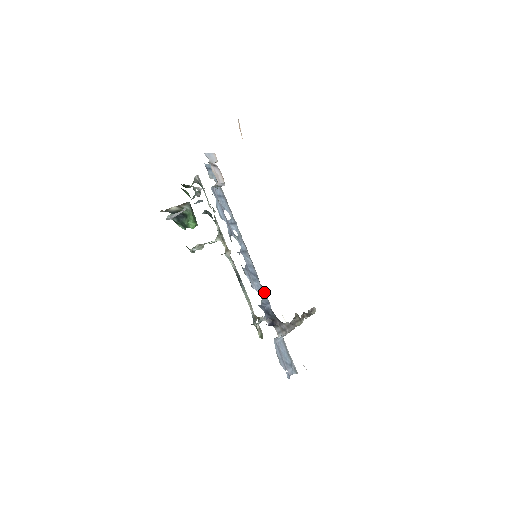
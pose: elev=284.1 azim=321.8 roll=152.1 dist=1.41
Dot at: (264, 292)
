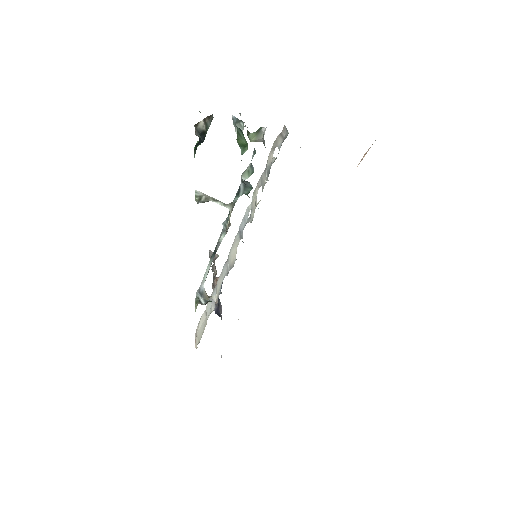
Dot at: occluded
